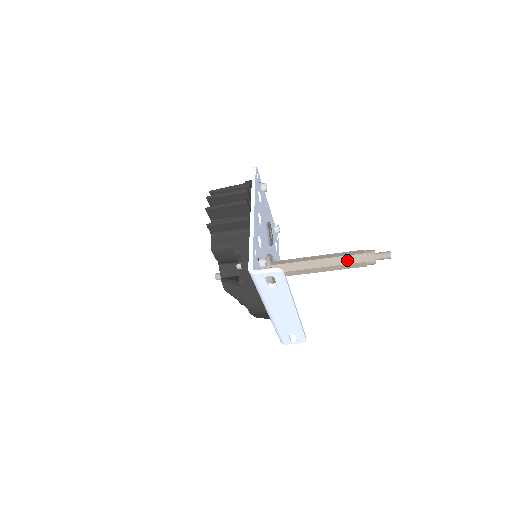
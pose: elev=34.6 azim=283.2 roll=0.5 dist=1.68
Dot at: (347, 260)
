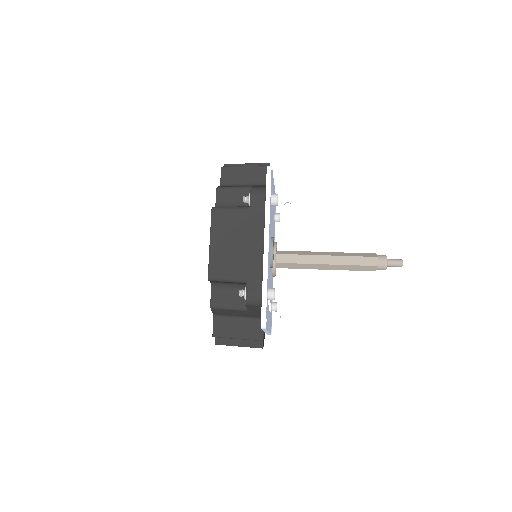
Dot at: (355, 269)
